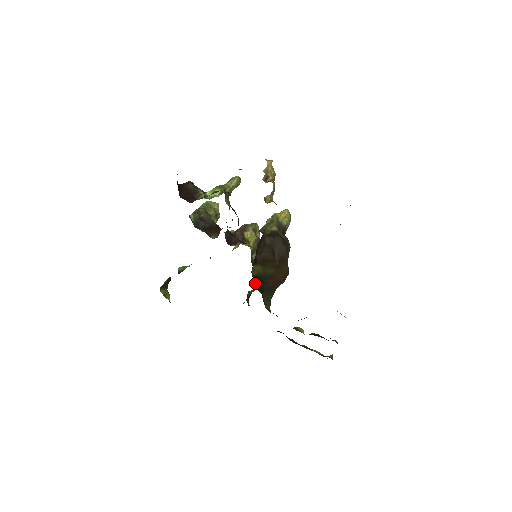
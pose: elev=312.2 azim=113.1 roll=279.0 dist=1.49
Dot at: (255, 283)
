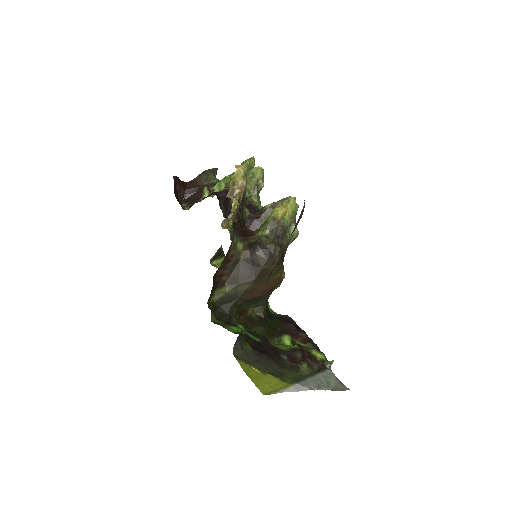
Dot at: (220, 305)
